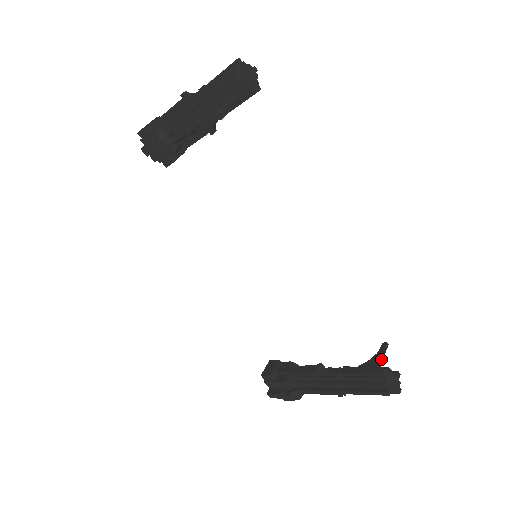
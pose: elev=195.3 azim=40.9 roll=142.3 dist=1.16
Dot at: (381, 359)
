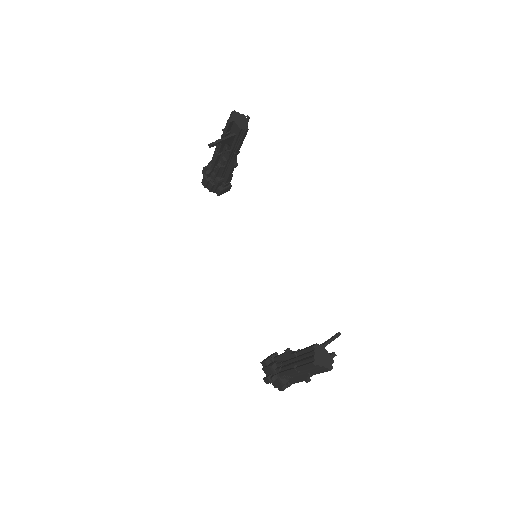
Dot at: (327, 342)
